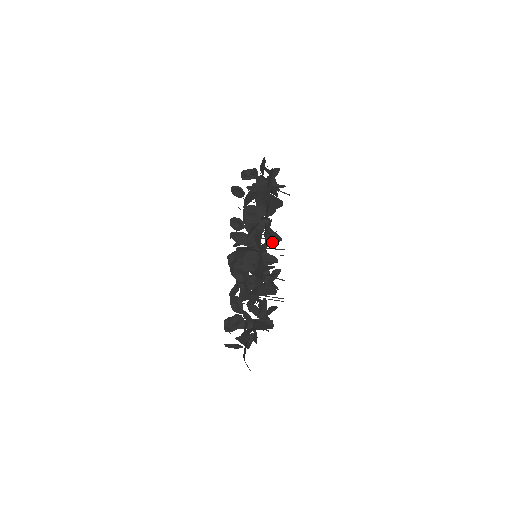
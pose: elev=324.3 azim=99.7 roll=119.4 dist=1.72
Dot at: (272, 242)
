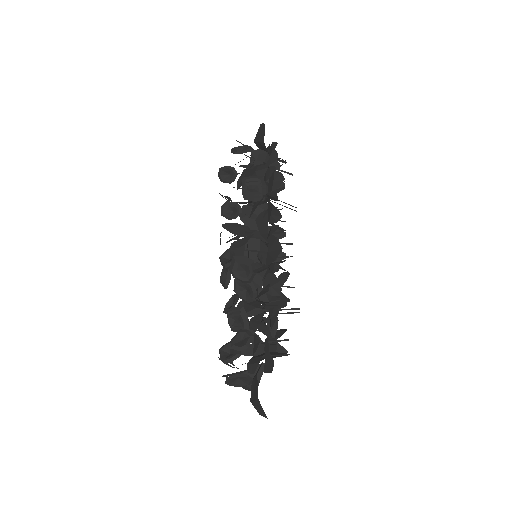
Dot at: occluded
